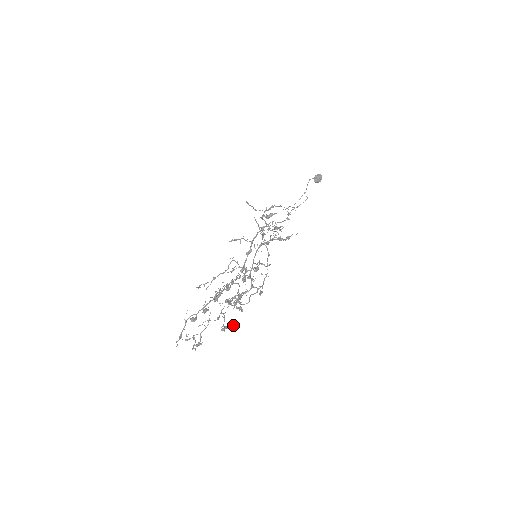
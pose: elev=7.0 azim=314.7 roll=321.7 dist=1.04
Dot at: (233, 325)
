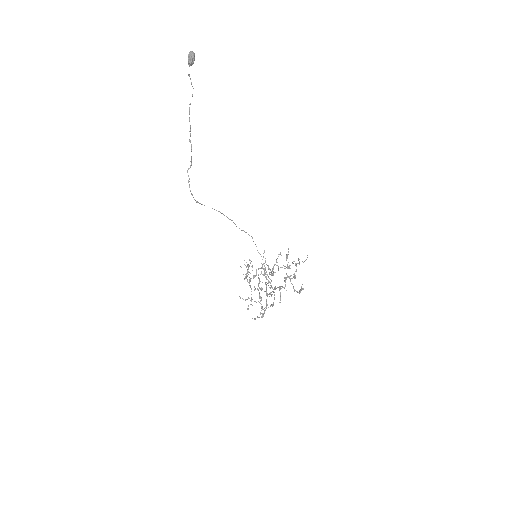
Dot at: occluded
